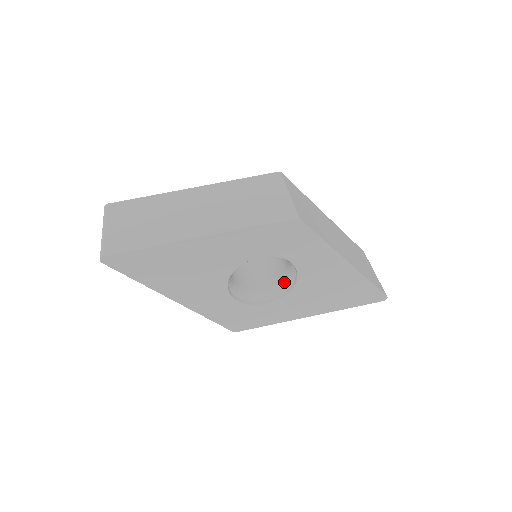
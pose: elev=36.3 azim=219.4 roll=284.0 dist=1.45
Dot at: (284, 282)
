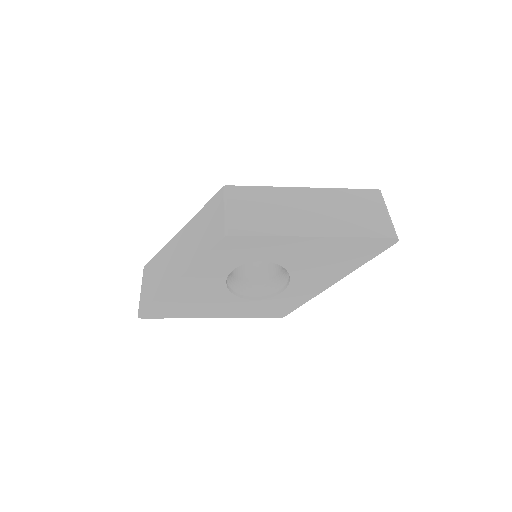
Dot at: (285, 269)
